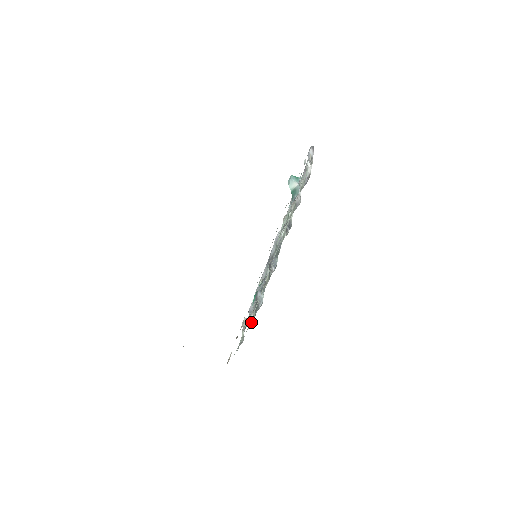
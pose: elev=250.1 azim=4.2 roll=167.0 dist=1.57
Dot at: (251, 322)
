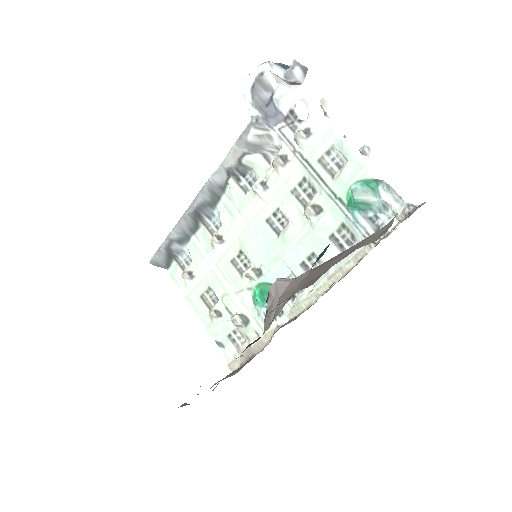
Dot at: (205, 296)
